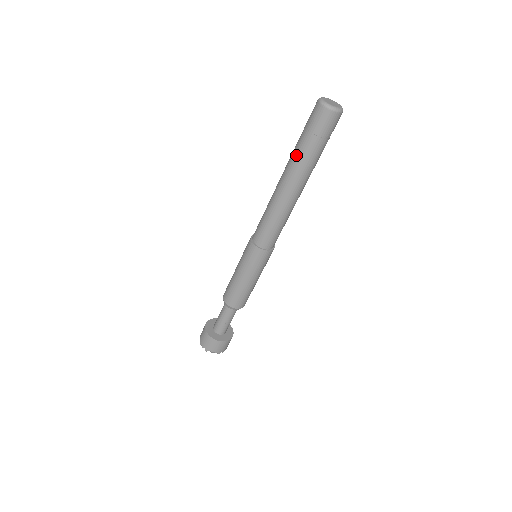
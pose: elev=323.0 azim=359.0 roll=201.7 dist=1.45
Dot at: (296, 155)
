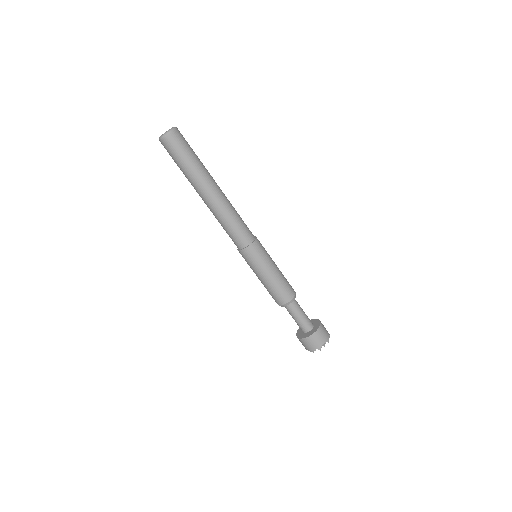
Dot at: (189, 176)
